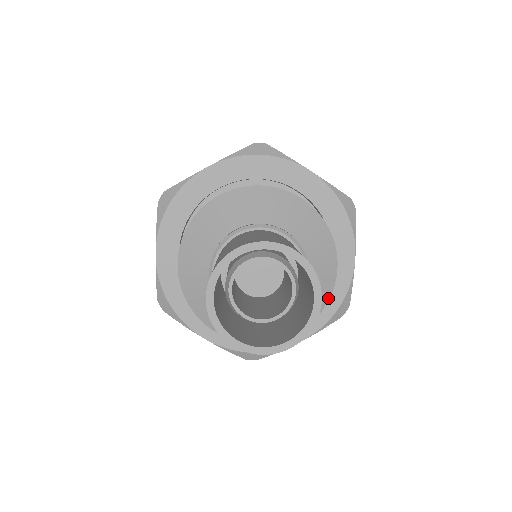
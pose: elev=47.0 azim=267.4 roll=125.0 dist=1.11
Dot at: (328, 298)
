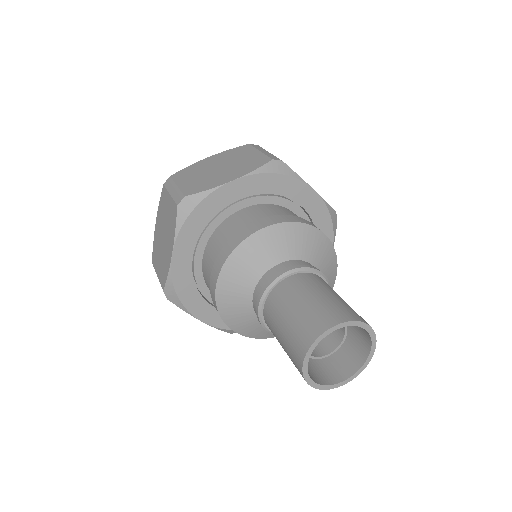
Dot at: occluded
